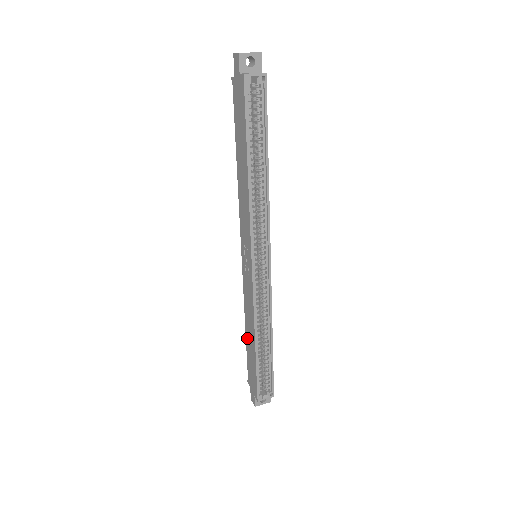
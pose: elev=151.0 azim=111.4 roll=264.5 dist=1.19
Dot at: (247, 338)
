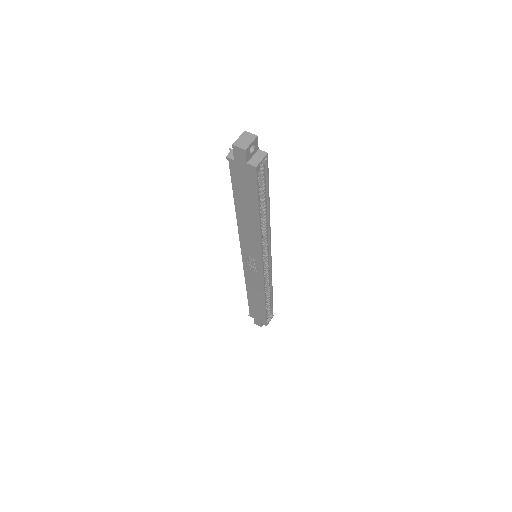
Dot at: (250, 298)
